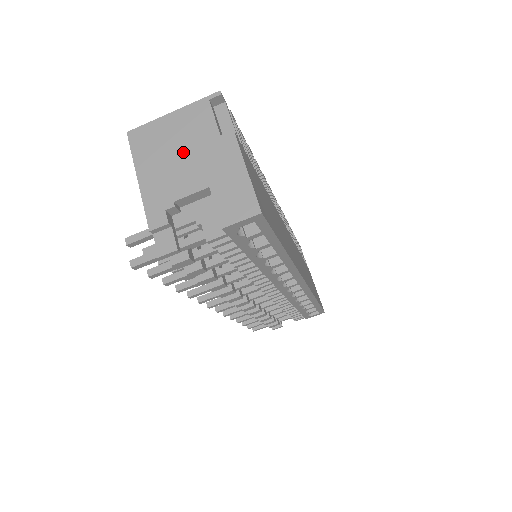
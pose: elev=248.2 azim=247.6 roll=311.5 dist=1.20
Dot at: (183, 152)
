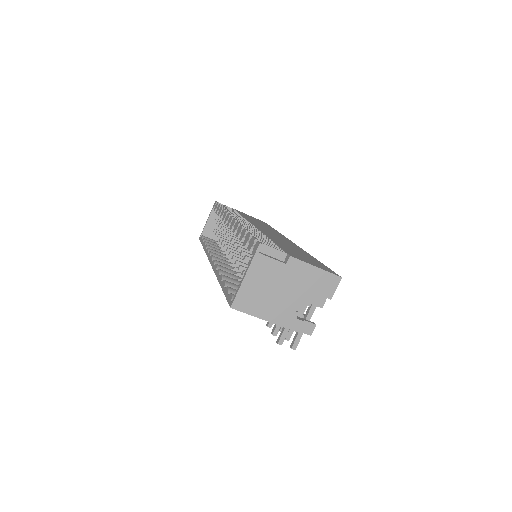
Dot at: (275, 288)
